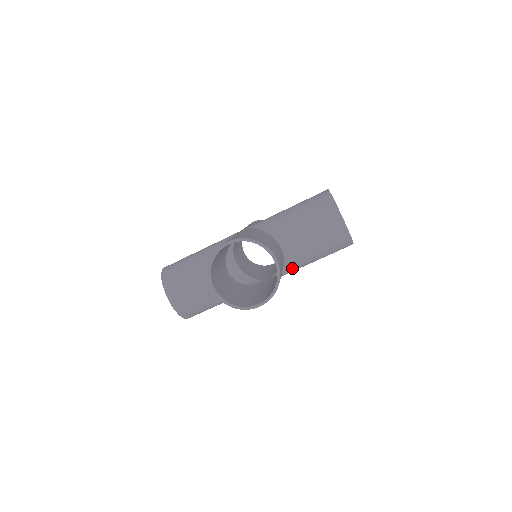
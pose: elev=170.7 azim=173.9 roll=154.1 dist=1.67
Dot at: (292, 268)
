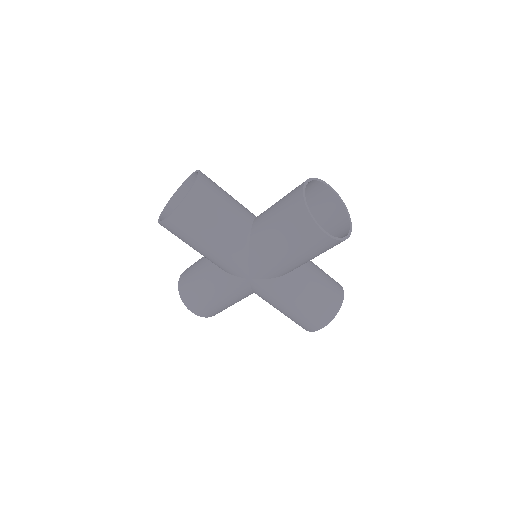
Dot at: (286, 285)
